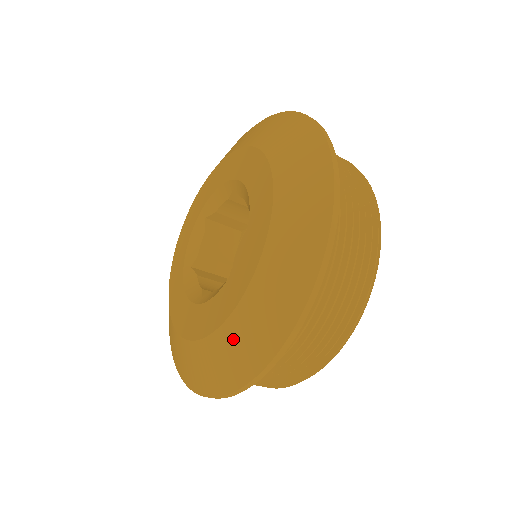
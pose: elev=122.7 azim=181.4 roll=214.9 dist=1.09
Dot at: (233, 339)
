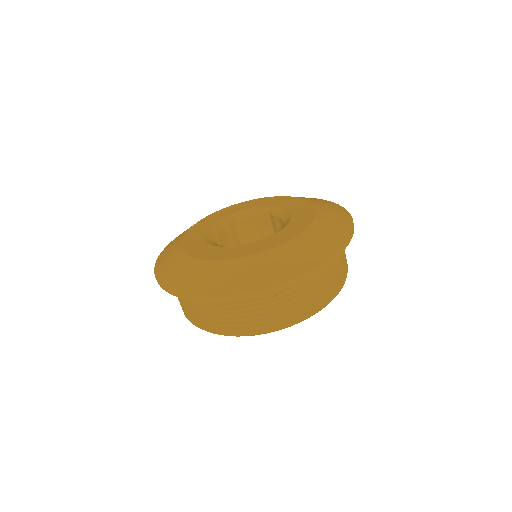
Dot at: (262, 263)
